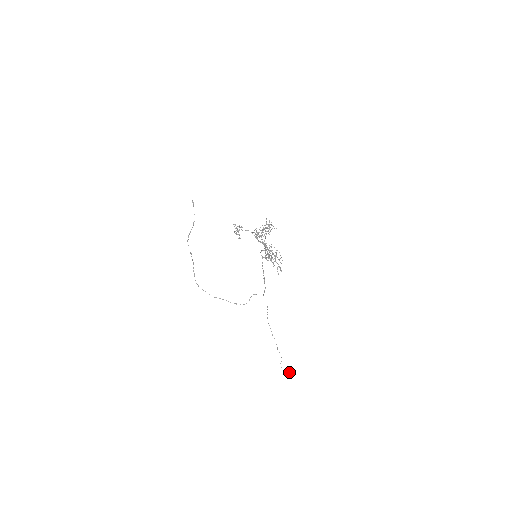
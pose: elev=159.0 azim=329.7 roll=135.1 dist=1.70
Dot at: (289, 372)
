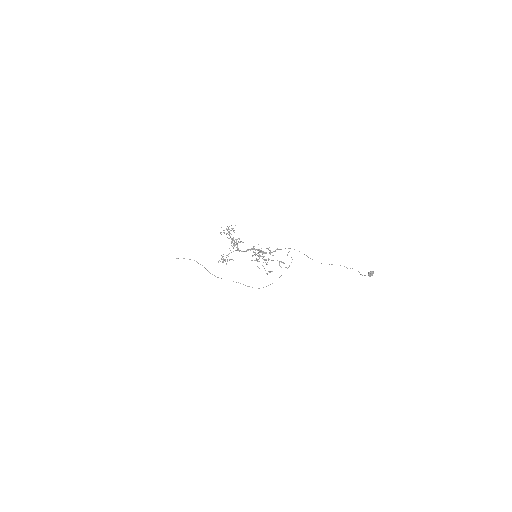
Dot at: (372, 275)
